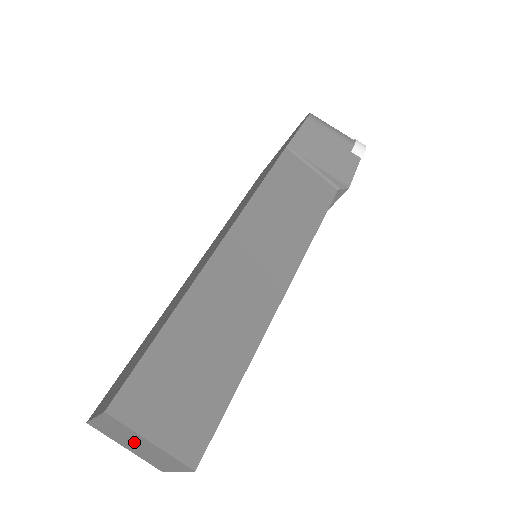
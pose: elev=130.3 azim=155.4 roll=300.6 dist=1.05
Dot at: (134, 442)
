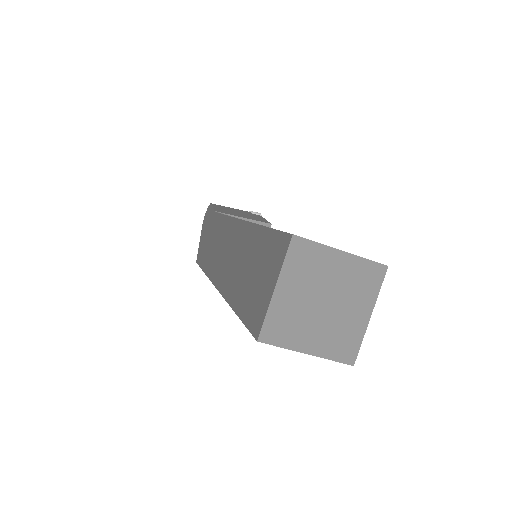
Dot at: (322, 294)
